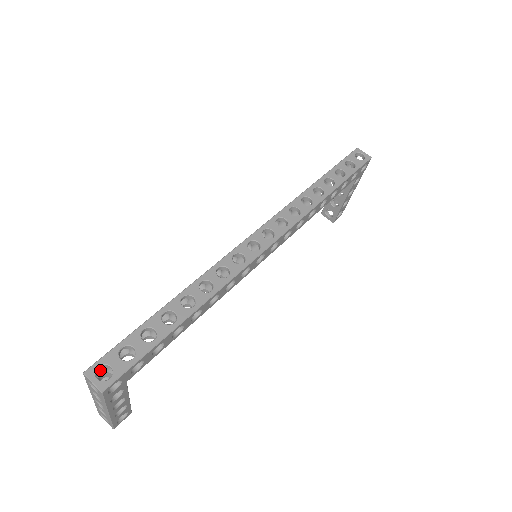
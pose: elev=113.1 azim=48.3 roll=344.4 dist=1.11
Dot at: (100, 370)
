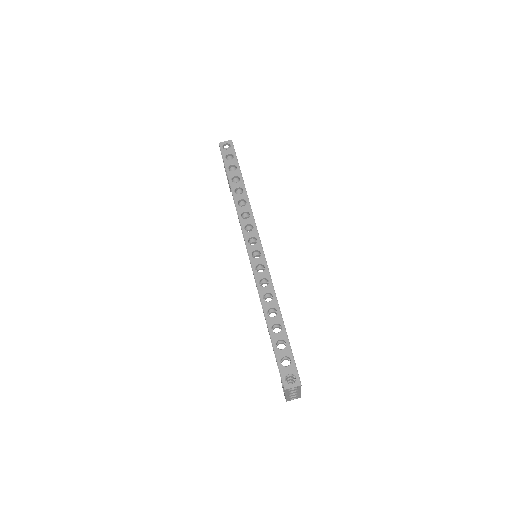
Dot at: occluded
